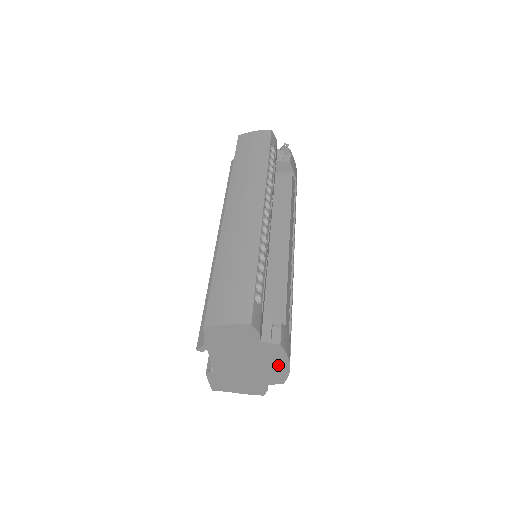
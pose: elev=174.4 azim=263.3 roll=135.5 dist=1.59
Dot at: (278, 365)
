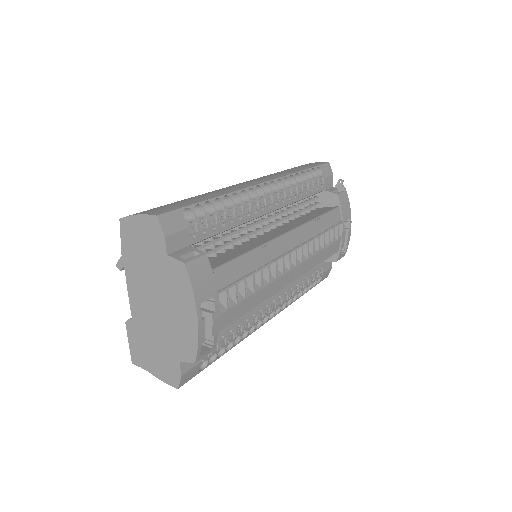
Dot at: (186, 314)
